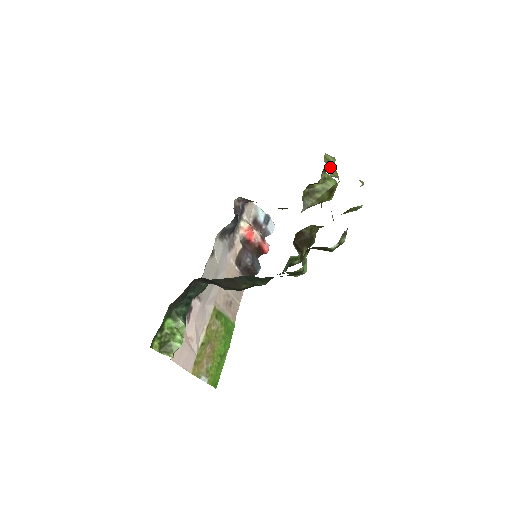
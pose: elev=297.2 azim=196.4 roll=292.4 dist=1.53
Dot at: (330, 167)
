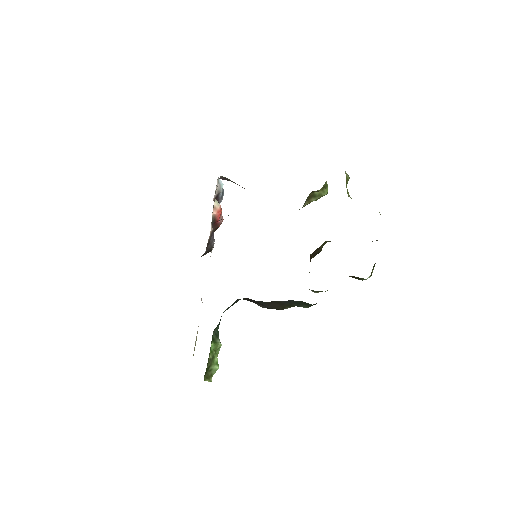
Dot at: (346, 185)
